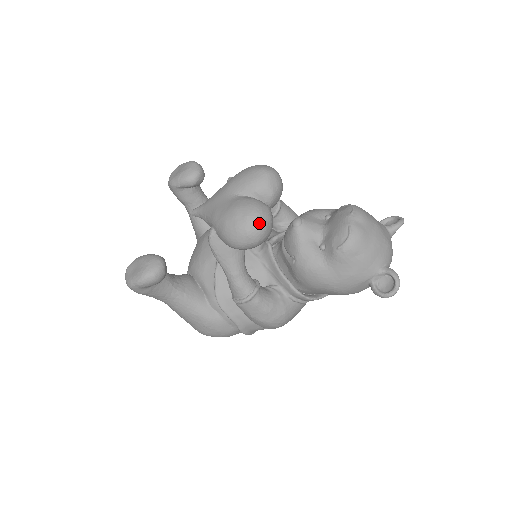
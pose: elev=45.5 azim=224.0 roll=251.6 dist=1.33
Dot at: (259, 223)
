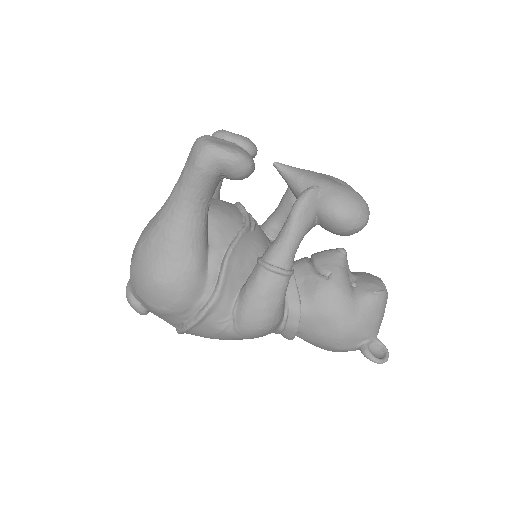
Dot at: occluded
